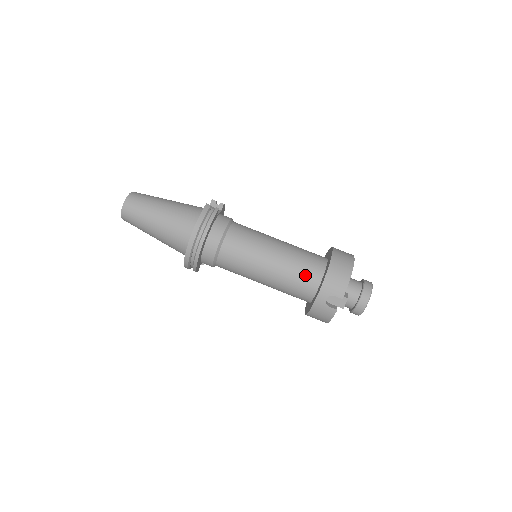
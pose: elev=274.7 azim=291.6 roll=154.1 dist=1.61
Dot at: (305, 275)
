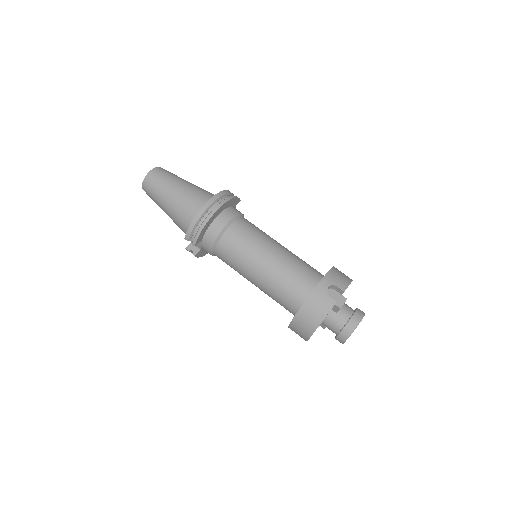
Dot at: (307, 270)
